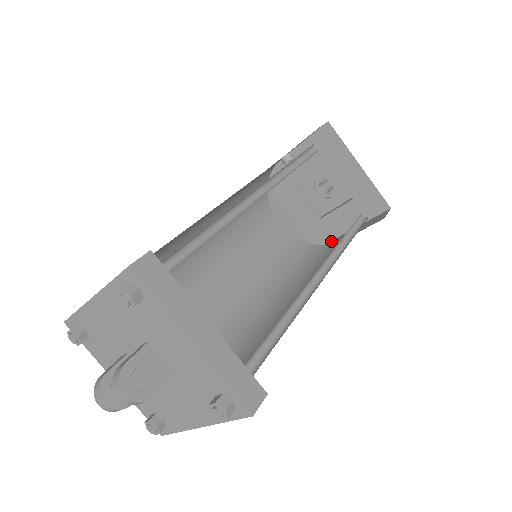
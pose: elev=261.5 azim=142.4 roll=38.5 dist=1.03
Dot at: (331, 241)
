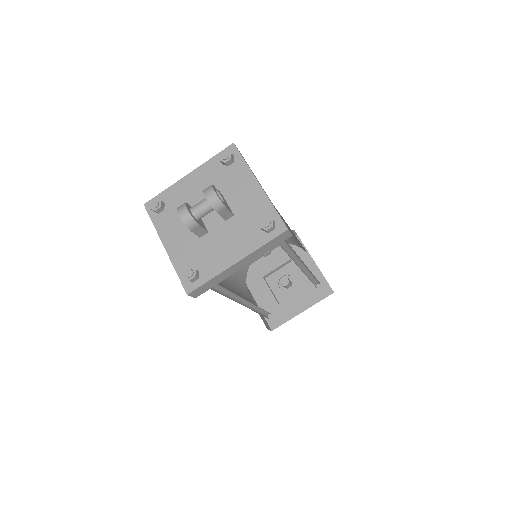
Dot at: (286, 321)
